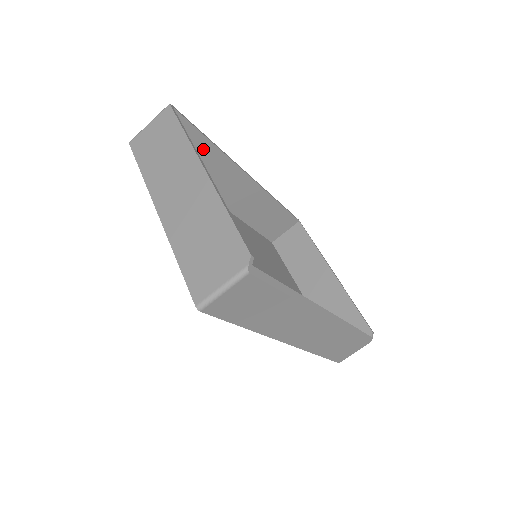
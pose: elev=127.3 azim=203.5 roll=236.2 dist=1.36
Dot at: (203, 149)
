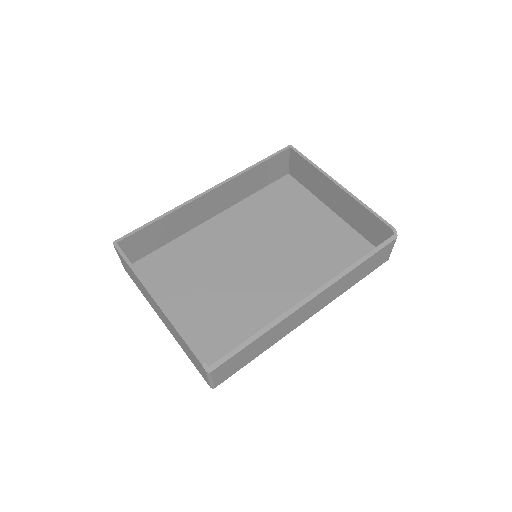
Dot at: (162, 224)
